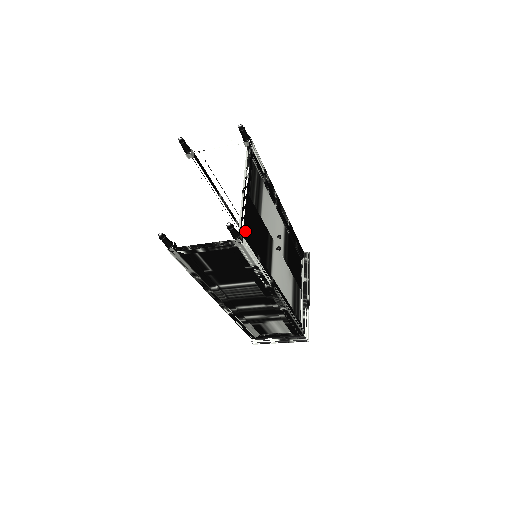
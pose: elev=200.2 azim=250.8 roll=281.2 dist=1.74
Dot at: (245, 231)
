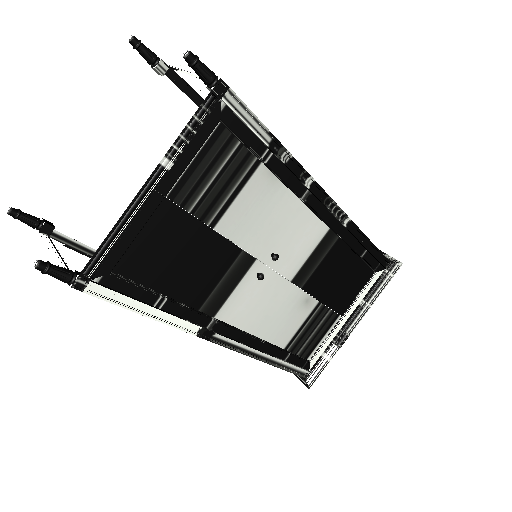
Dot at: (110, 268)
